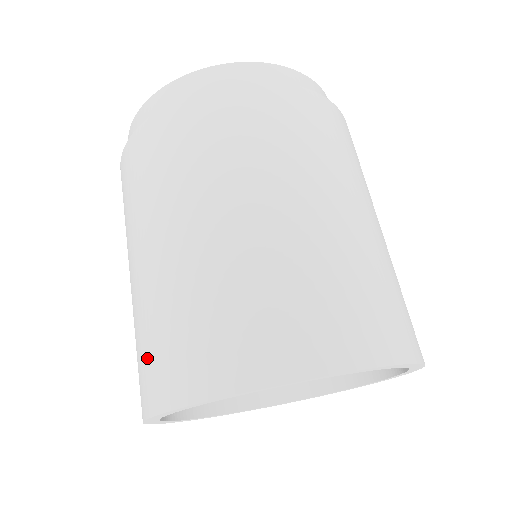
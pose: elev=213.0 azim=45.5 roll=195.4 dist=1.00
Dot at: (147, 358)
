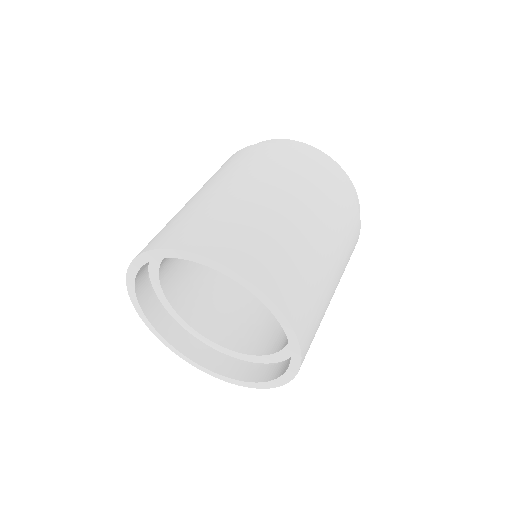
Dot at: occluded
